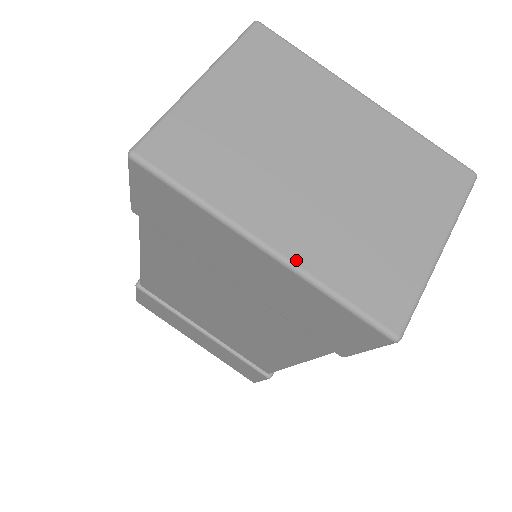
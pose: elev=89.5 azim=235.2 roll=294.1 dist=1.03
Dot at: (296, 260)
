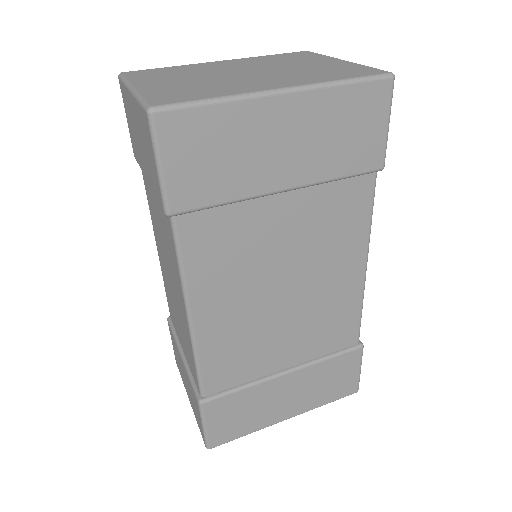
Dot at: (304, 84)
